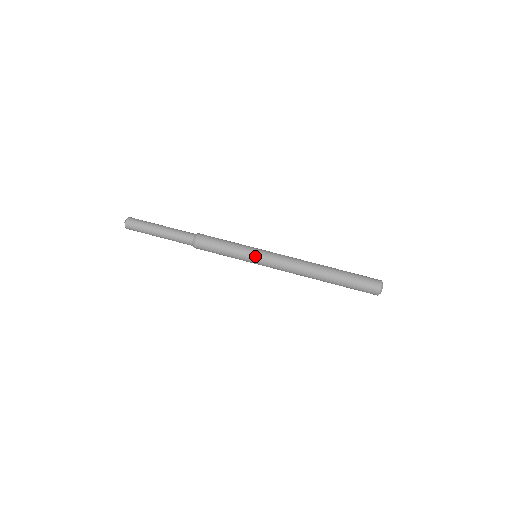
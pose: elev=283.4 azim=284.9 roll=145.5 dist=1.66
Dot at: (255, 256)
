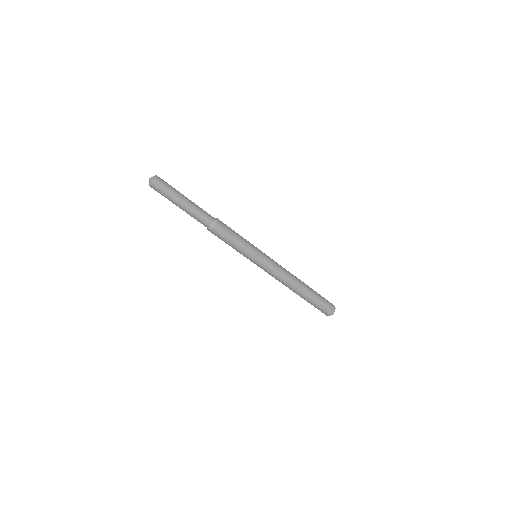
Dot at: (259, 257)
